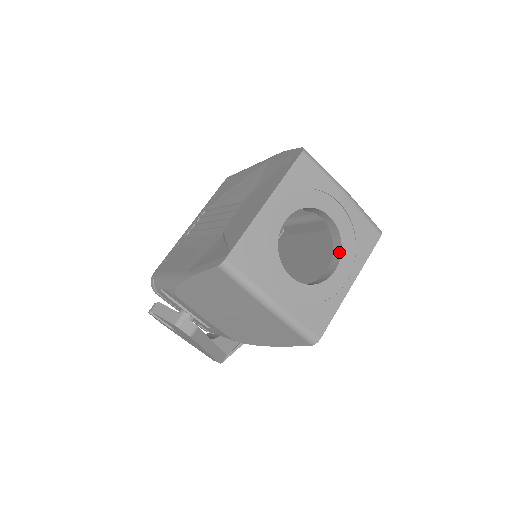
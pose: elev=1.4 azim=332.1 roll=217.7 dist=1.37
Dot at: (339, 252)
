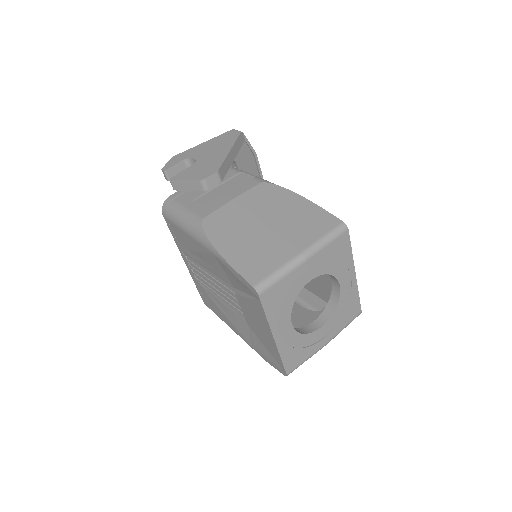
Dot at: (332, 276)
